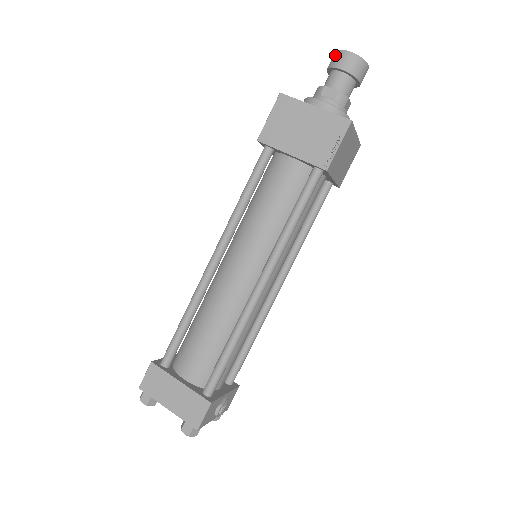
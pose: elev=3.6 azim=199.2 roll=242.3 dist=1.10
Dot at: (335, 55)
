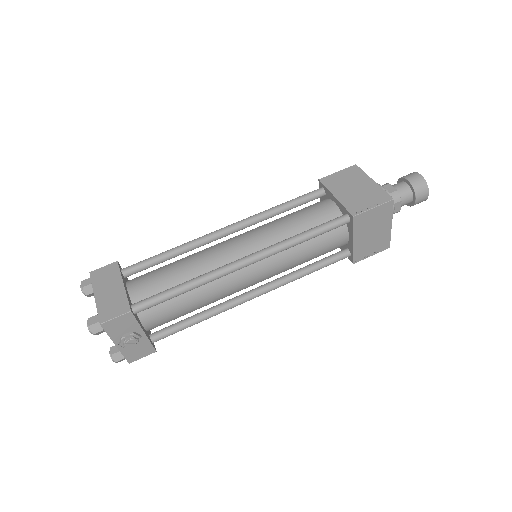
Dot at: (409, 174)
